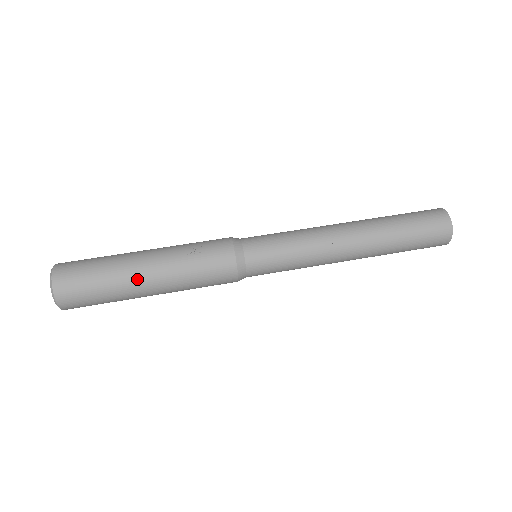
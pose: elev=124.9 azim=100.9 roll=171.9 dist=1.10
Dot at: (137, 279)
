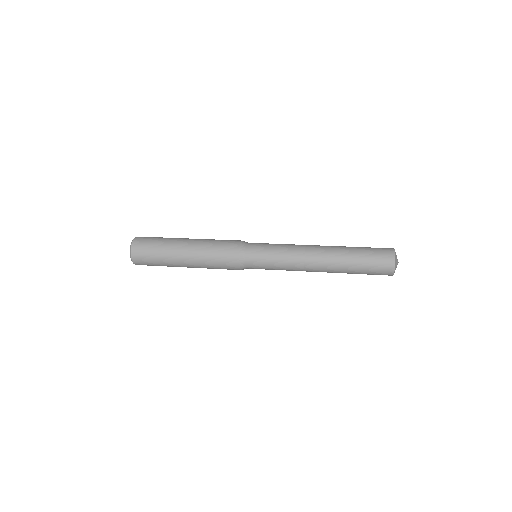
Dot at: (183, 238)
